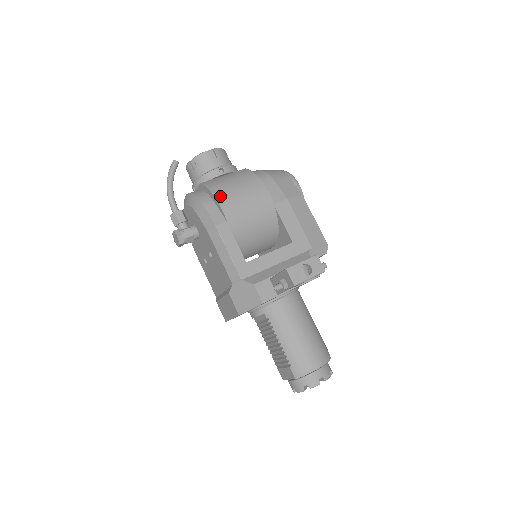
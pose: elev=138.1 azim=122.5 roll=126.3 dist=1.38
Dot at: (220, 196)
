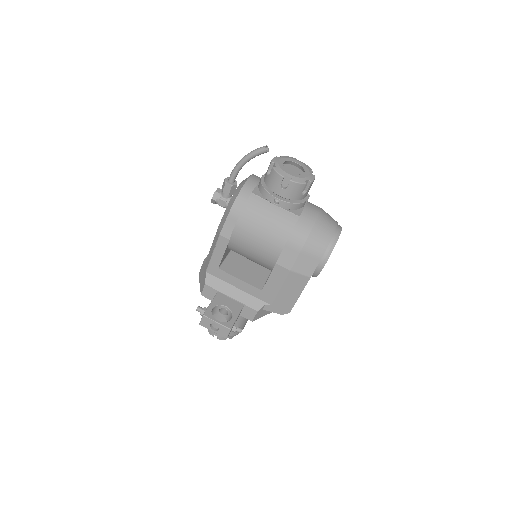
Dot at: (241, 224)
